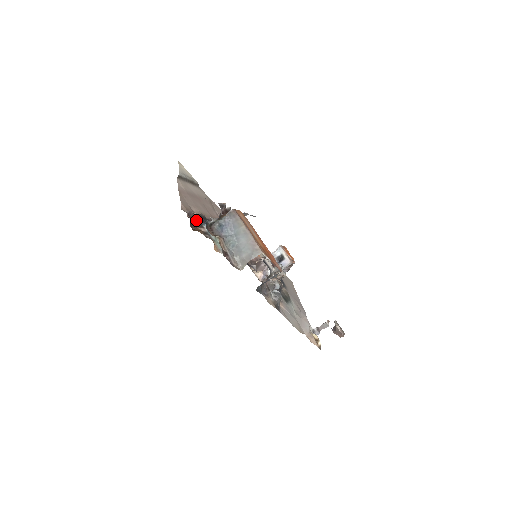
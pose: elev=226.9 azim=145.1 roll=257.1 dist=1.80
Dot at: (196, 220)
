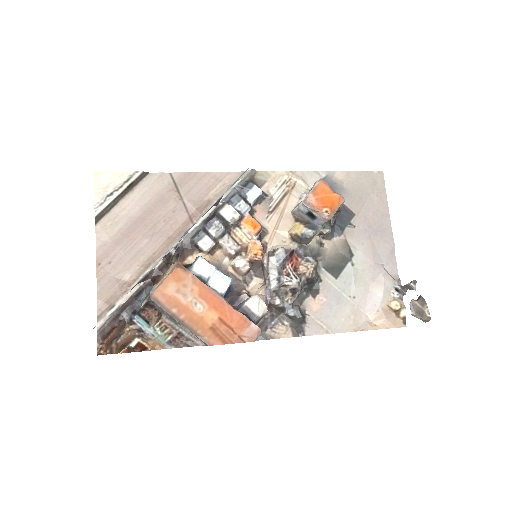
Dot at: (114, 334)
